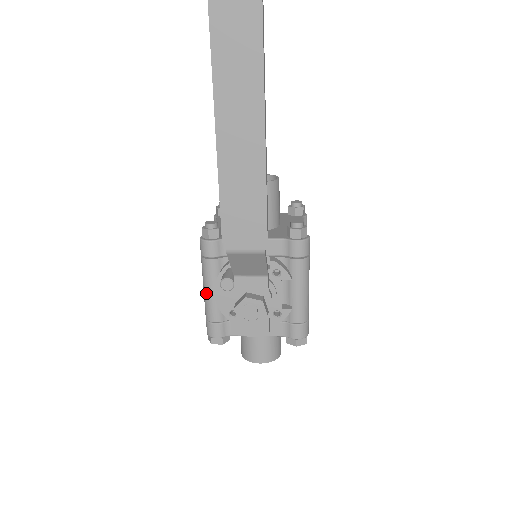
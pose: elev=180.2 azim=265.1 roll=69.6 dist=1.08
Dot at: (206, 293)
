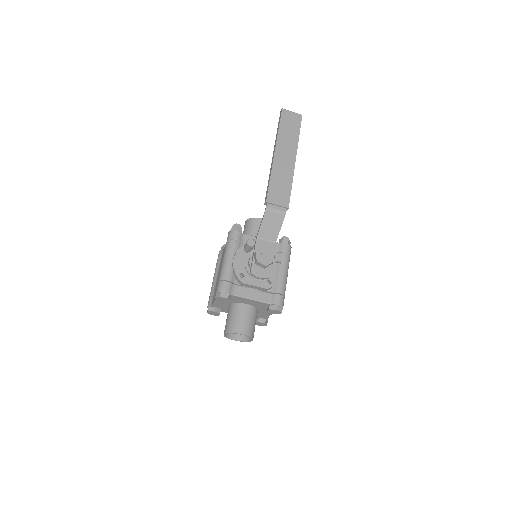
Dot at: (226, 261)
